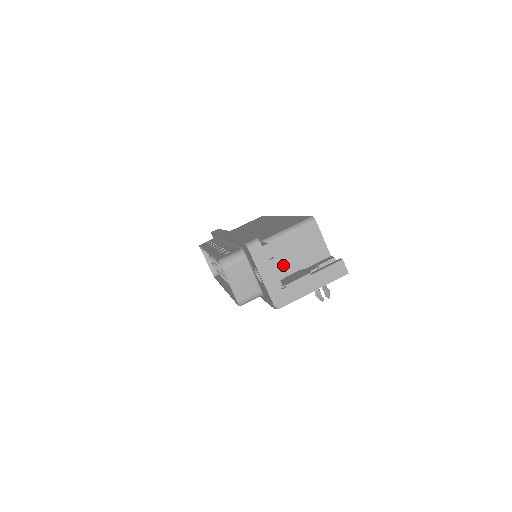
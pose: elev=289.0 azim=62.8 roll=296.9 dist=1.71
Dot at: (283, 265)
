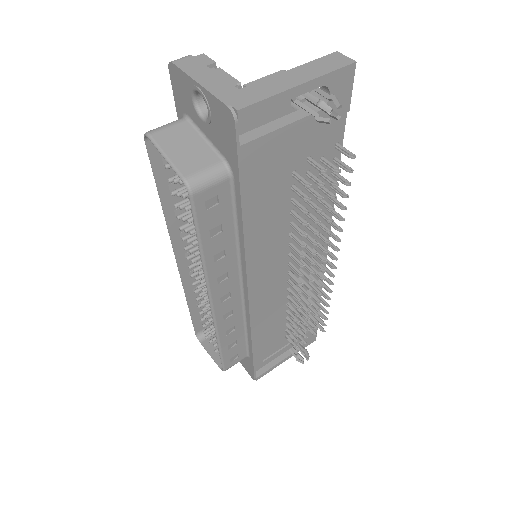
Dot at: occluded
